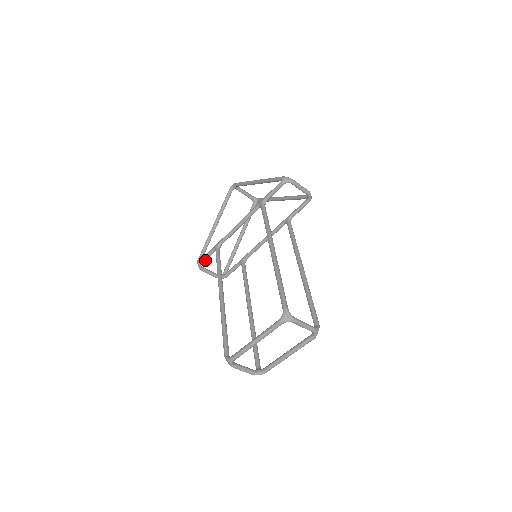
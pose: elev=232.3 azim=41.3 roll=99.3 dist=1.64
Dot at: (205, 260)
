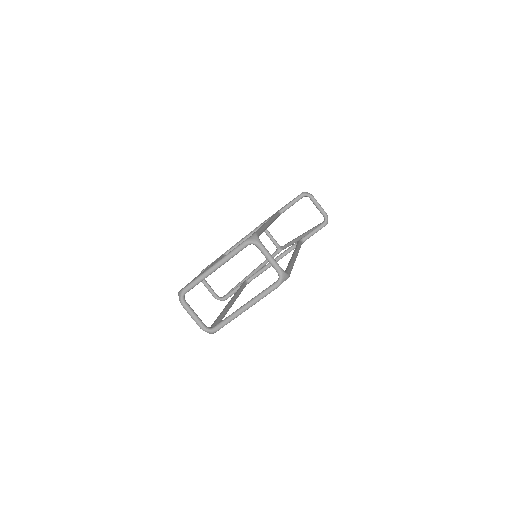
Dot at: occluded
